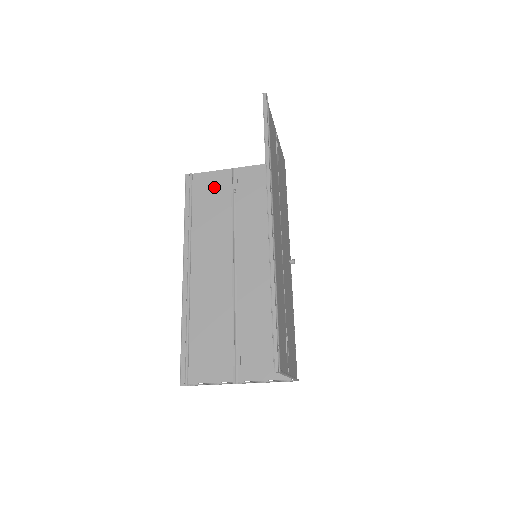
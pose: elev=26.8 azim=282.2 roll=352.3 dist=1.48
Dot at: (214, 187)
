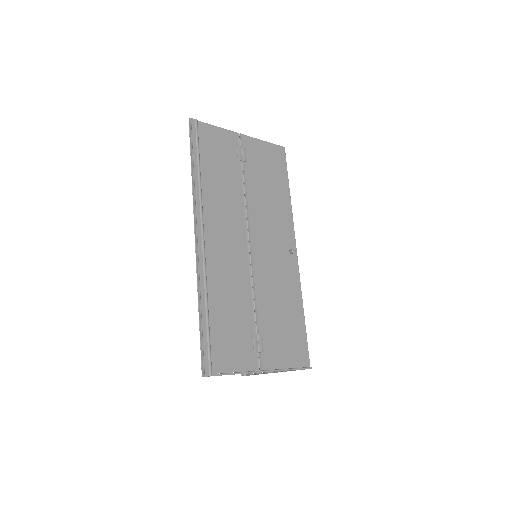
Dot at: occluded
